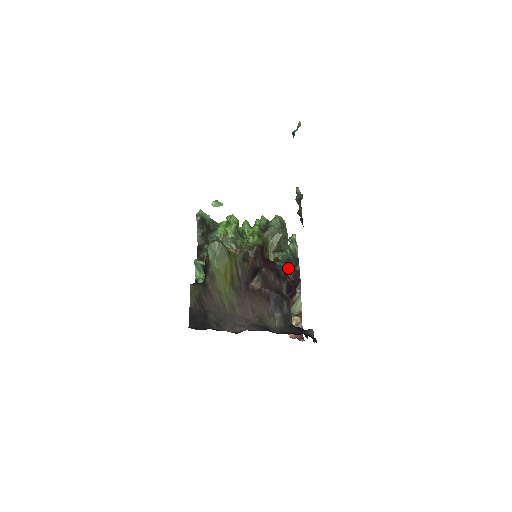
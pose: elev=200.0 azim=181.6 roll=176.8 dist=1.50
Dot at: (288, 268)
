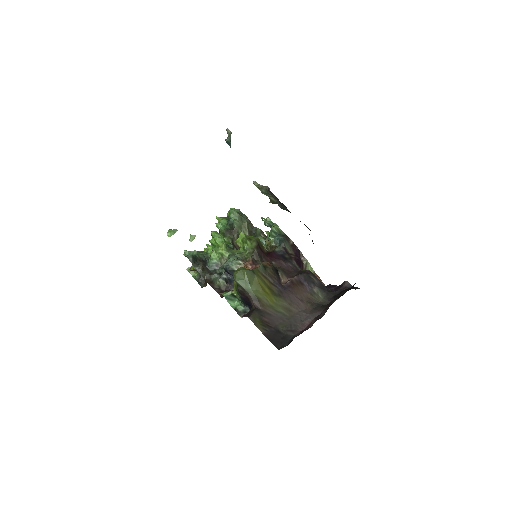
Dot at: (286, 248)
